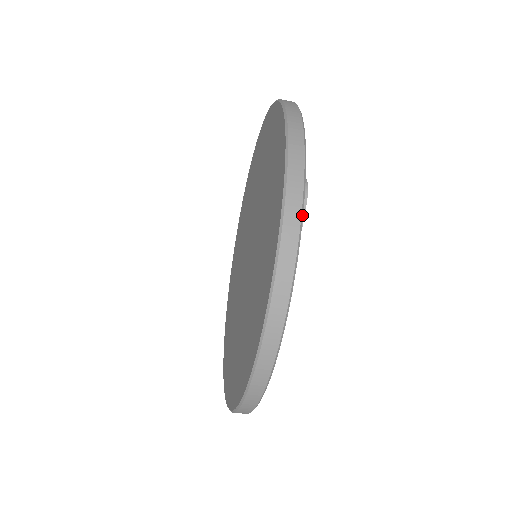
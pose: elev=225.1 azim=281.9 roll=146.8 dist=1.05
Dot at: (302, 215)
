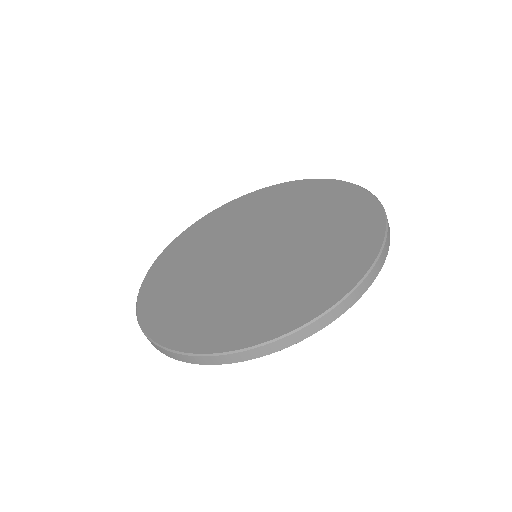
Dot at: occluded
